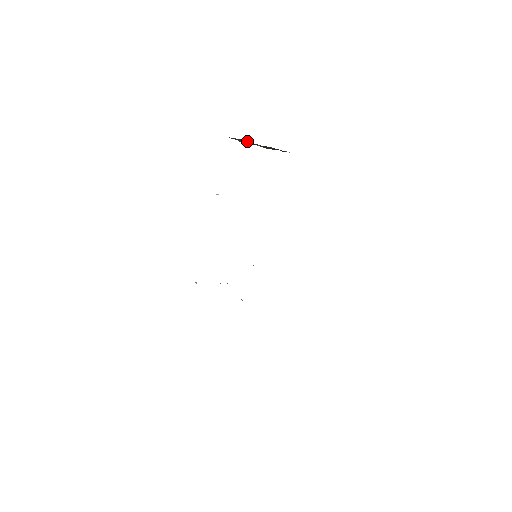
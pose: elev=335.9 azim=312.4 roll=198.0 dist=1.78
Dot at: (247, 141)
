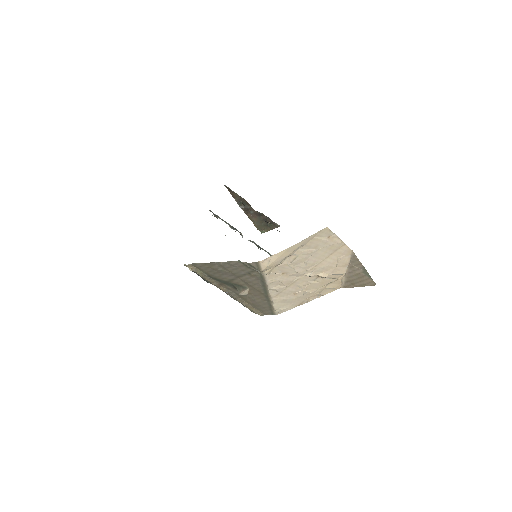
Dot at: (244, 202)
